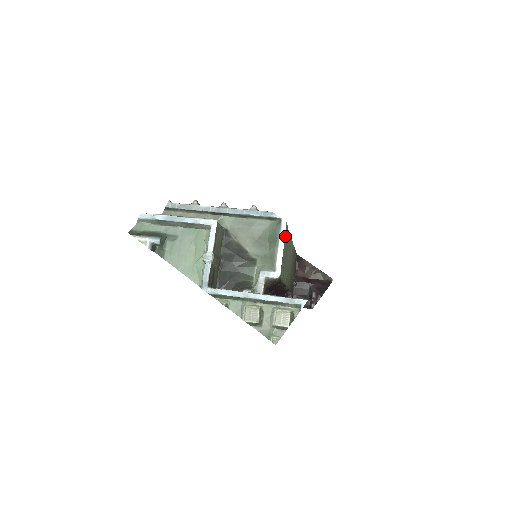
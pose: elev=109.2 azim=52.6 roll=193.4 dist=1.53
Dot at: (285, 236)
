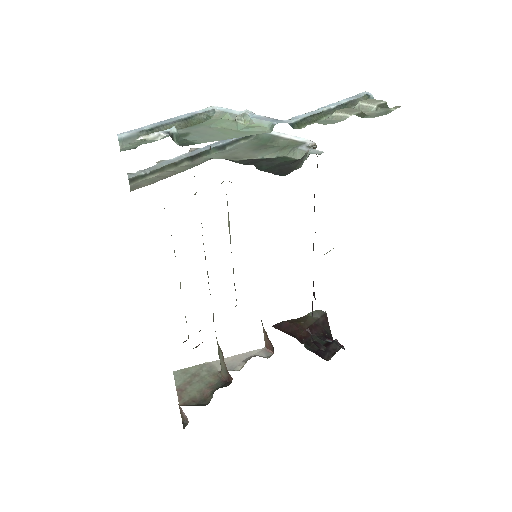
Dot at: occluded
